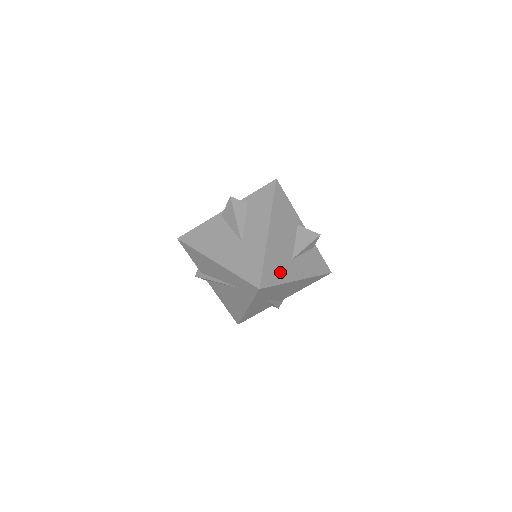
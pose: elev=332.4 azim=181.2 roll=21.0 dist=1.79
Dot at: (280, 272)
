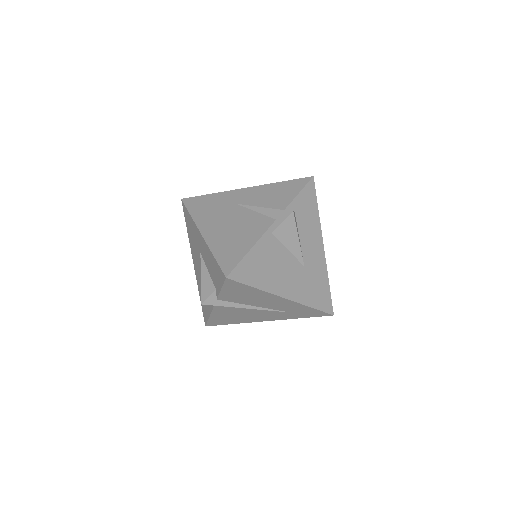
Dot at: occluded
